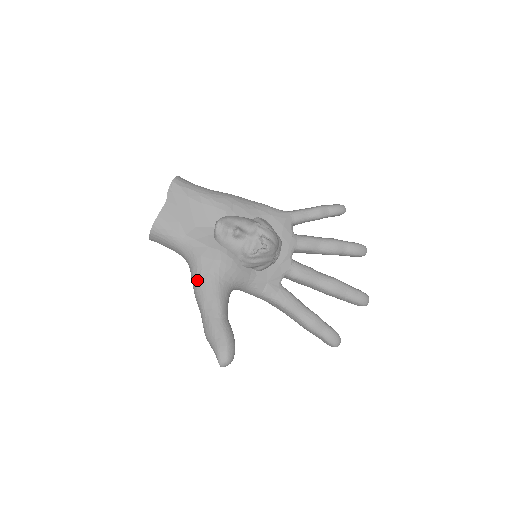
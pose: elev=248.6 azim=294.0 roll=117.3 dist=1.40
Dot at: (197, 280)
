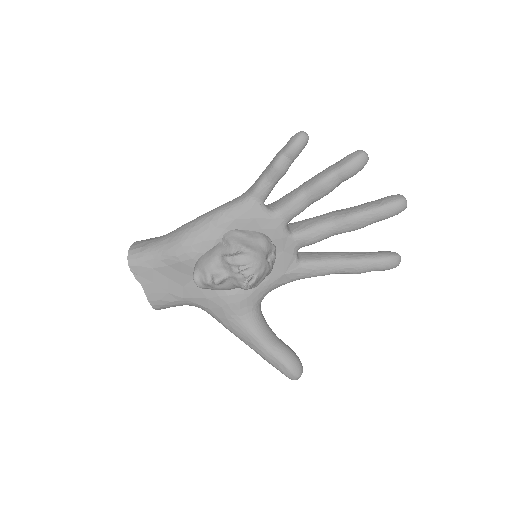
Dot at: occluded
